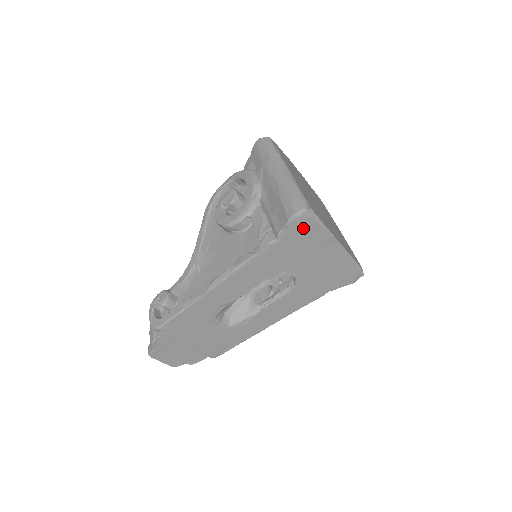
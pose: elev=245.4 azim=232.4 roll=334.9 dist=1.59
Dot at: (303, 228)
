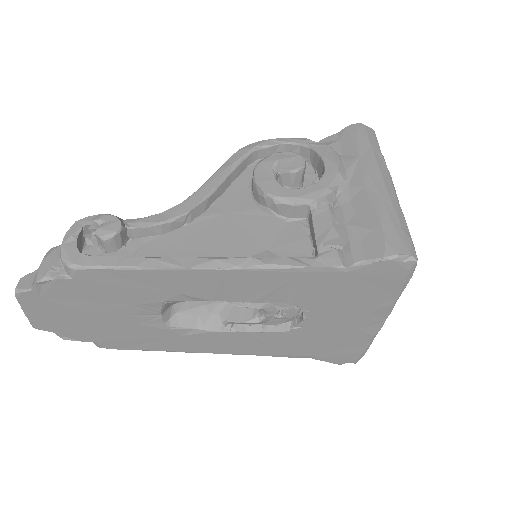
Dot at: (385, 277)
